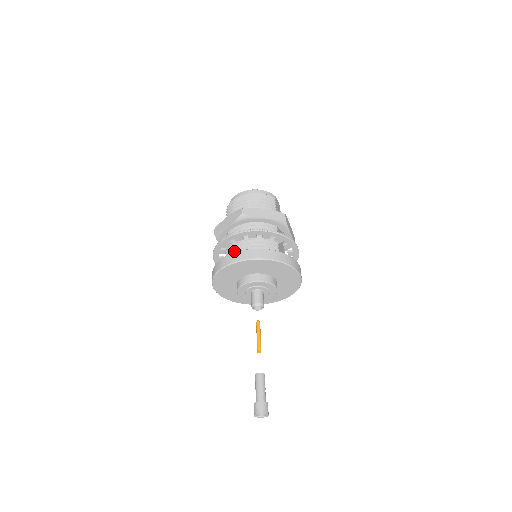
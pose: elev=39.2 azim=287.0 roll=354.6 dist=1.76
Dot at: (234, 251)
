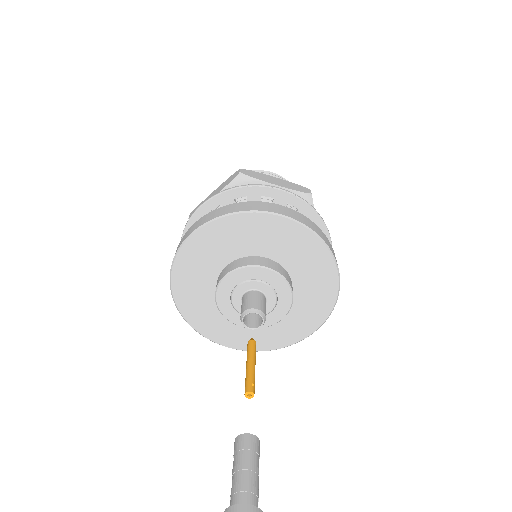
Dot at: occluded
